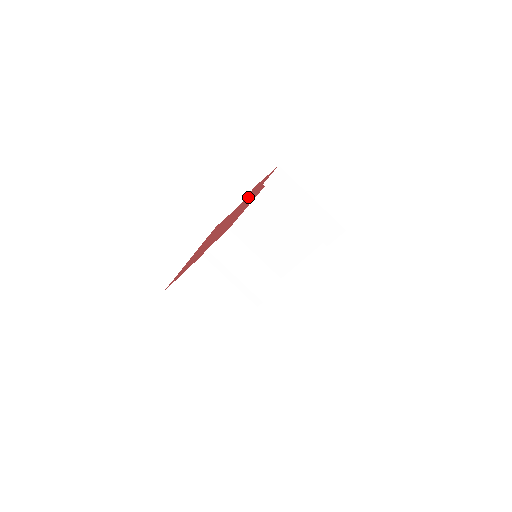
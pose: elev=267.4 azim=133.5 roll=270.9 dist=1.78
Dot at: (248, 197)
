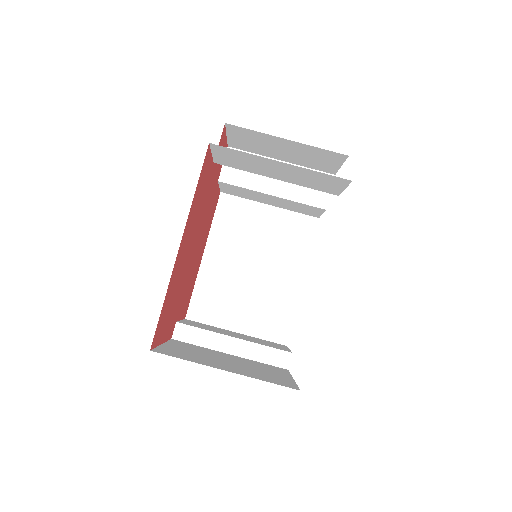
Dot at: (214, 172)
